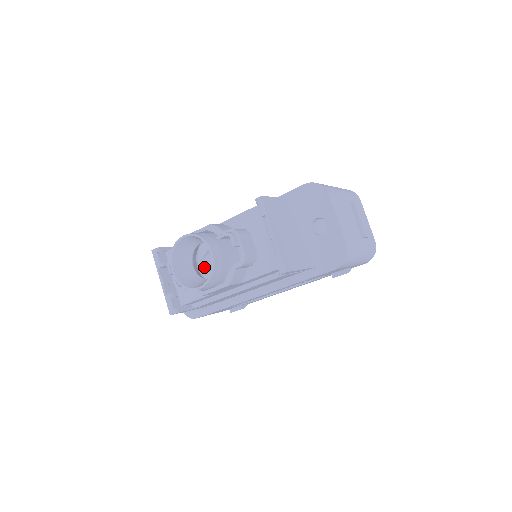
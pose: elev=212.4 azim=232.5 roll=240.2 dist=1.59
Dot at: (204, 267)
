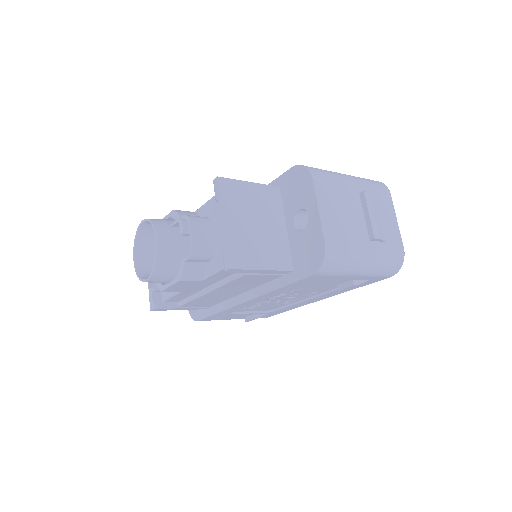
Dot at: occluded
